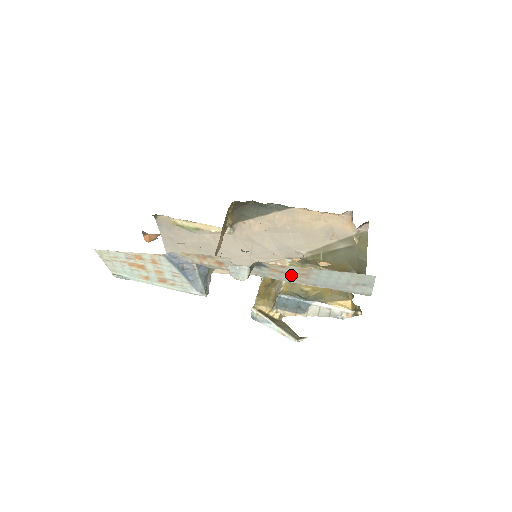
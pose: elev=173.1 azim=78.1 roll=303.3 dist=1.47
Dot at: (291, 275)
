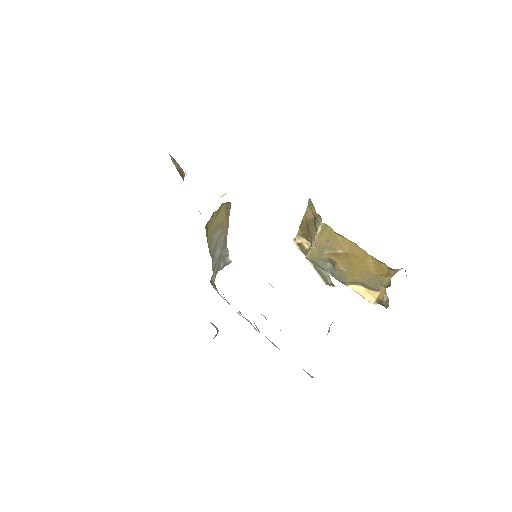
Dot at: occluded
